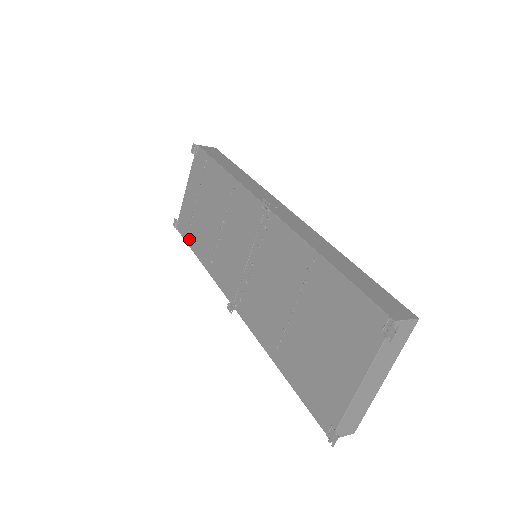
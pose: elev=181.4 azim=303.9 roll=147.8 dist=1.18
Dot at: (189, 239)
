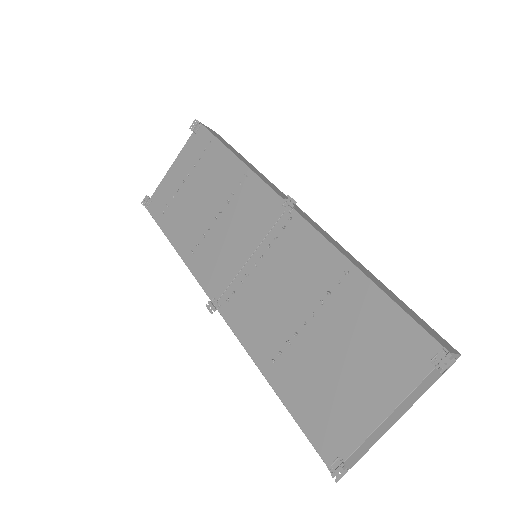
Dot at: (163, 221)
